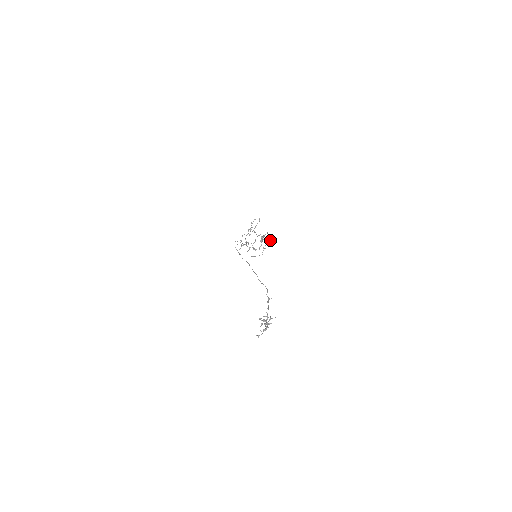
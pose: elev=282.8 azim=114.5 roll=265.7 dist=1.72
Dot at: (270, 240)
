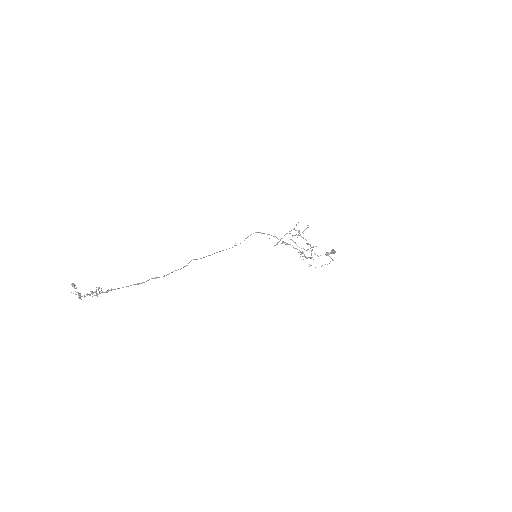
Dot at: (318, 256)
